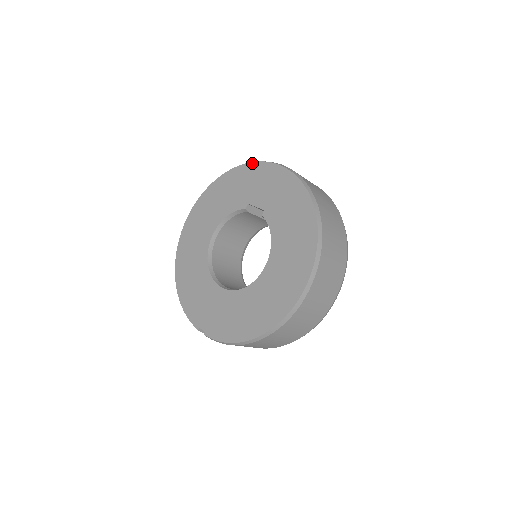
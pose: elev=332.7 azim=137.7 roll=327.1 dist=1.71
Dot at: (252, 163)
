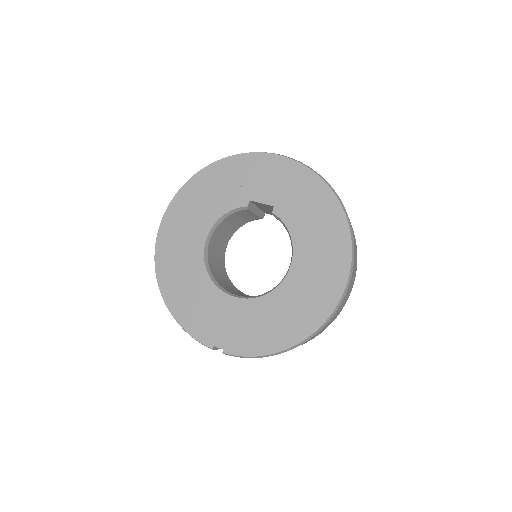
Dot at: (244, 154)
